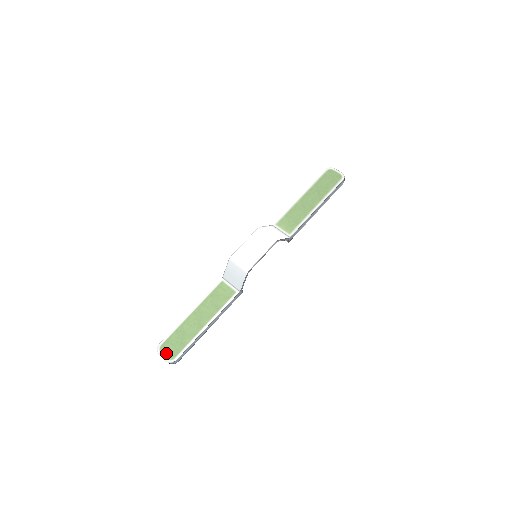
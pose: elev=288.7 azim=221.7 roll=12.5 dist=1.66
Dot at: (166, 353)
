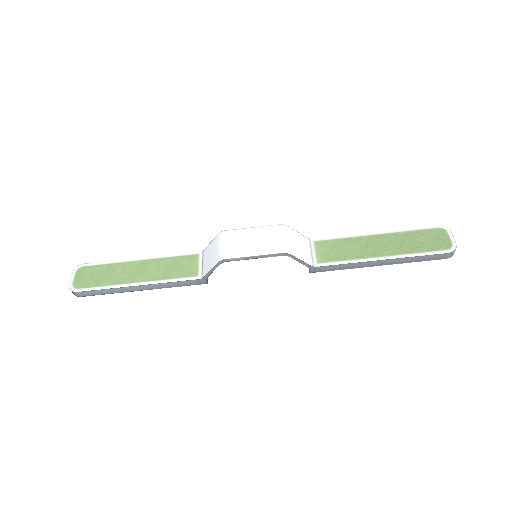
Dot at: (78, 277)
